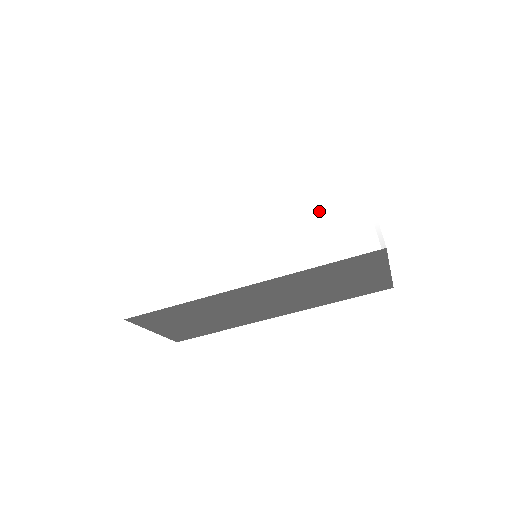
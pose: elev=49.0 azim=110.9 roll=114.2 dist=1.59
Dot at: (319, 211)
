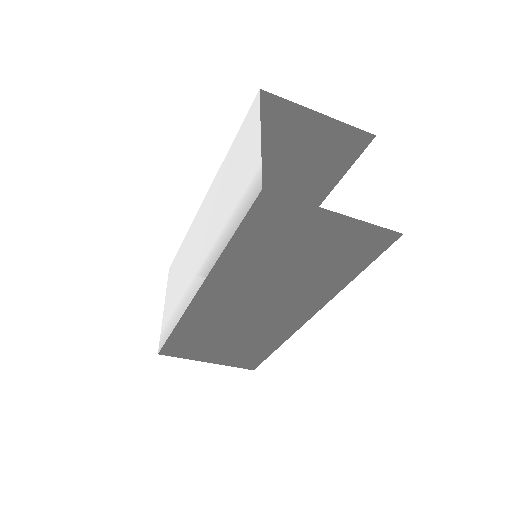
Dot at: (235, 181)
